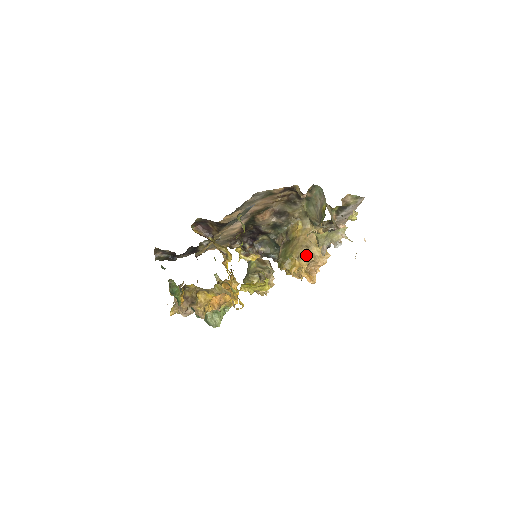
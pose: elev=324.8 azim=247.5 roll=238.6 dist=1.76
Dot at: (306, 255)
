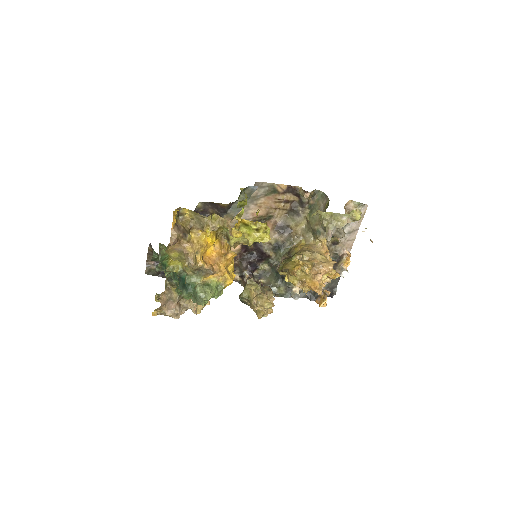
Dot at: (310, 258)
